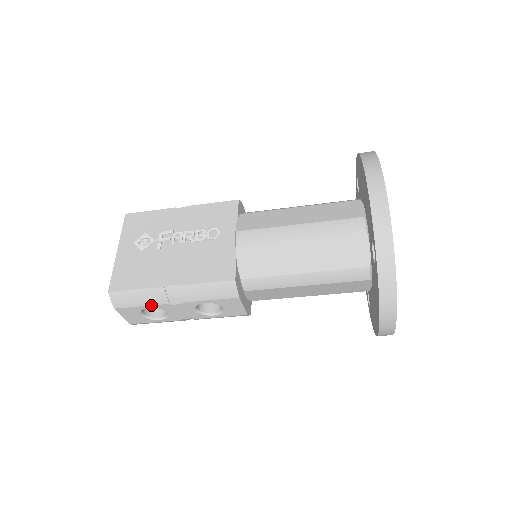
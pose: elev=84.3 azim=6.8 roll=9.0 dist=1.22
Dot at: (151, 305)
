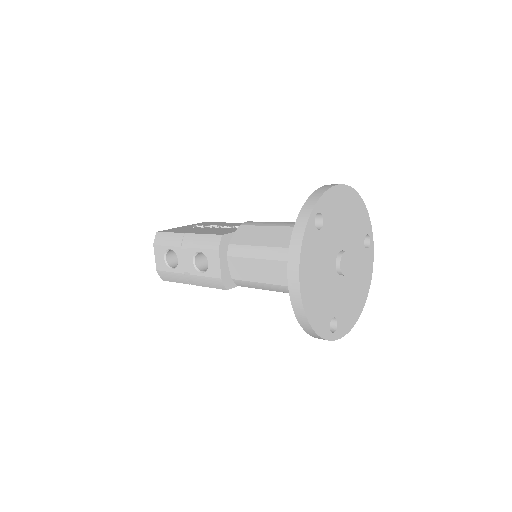
Dot at: (172, 246)
